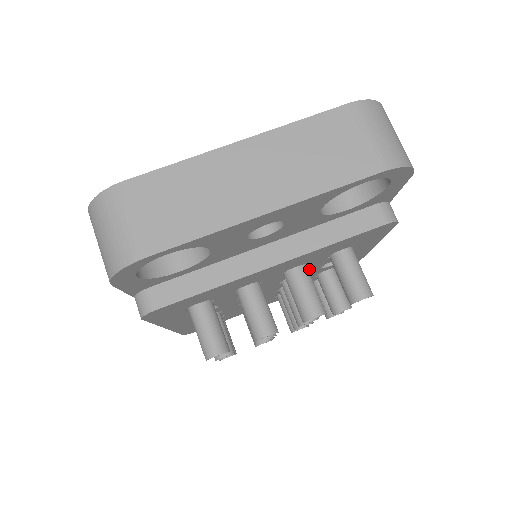
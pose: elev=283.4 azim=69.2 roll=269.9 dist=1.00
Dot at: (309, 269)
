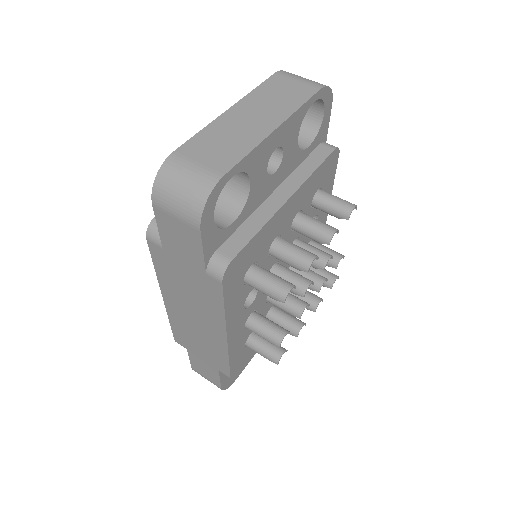
Dot at: occluded
